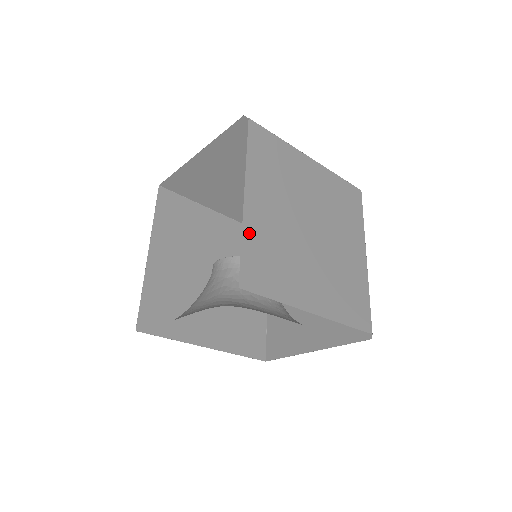
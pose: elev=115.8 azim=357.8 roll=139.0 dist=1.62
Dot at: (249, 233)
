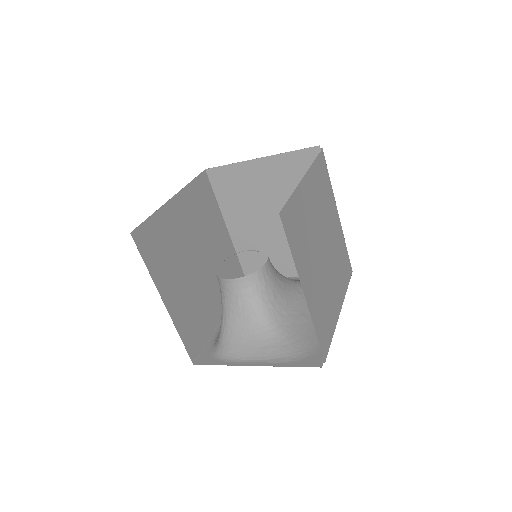
Dot at: (315, 318)
